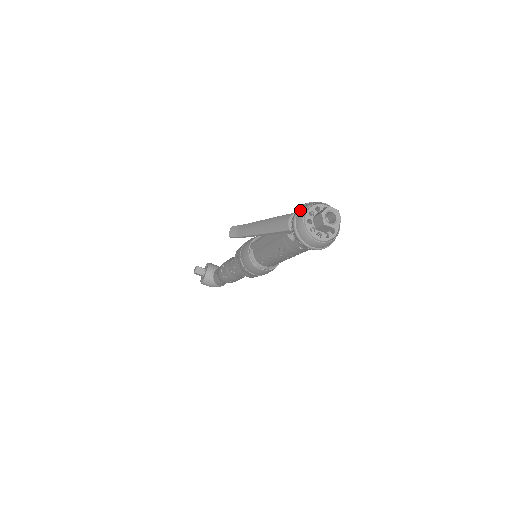
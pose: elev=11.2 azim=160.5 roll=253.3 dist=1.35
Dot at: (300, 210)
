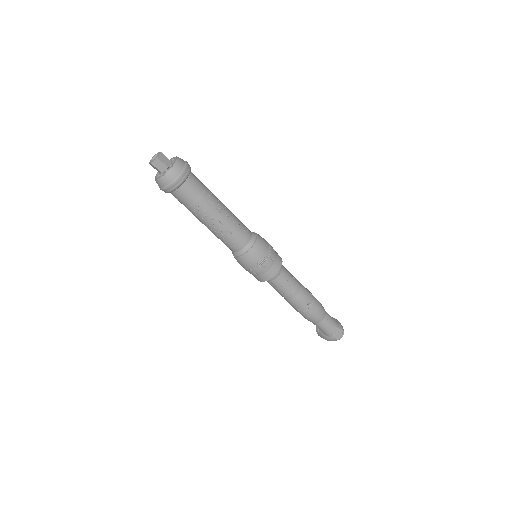
Dot at: occluded
